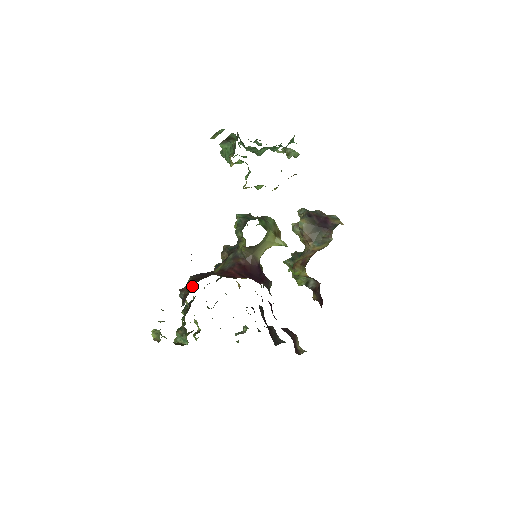
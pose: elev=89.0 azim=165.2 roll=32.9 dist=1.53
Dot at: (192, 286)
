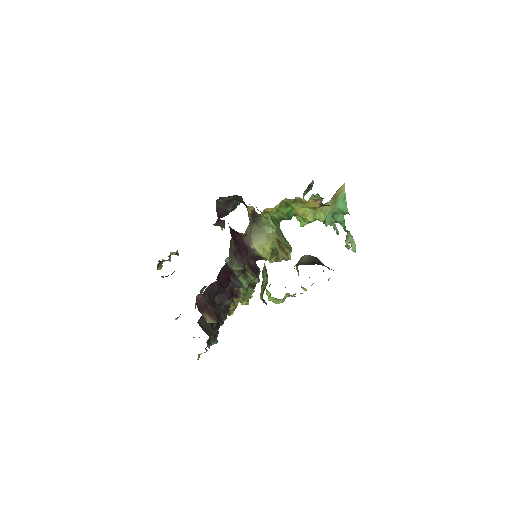
Dot at: occluded
